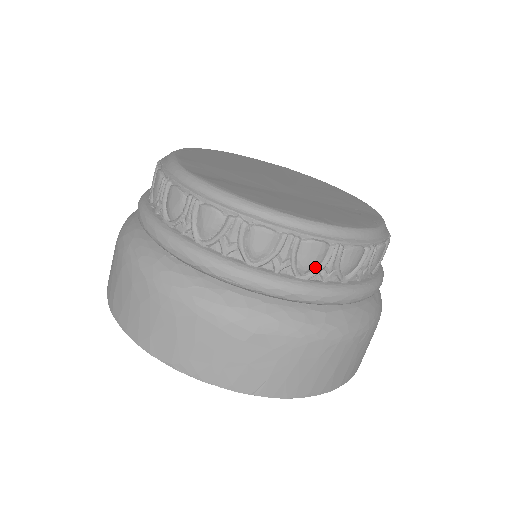
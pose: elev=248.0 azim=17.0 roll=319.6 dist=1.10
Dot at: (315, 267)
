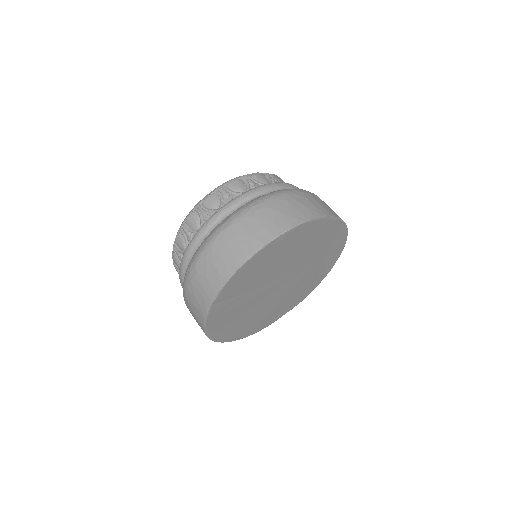
Dot at: (200, 222)
